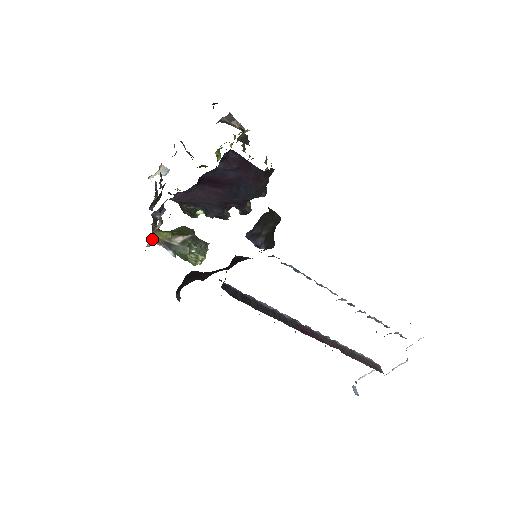
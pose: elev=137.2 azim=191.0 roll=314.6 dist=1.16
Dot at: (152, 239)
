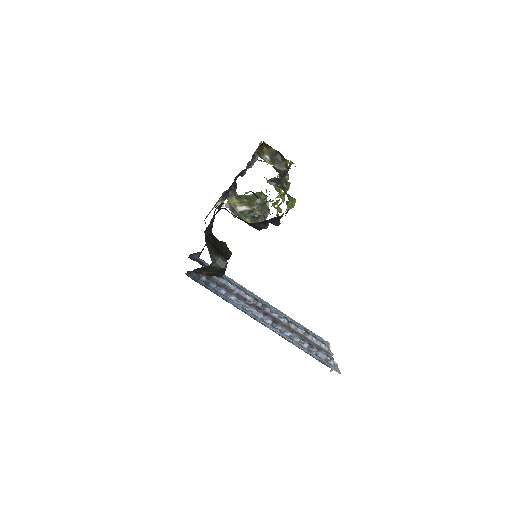
Dot at: occluded
